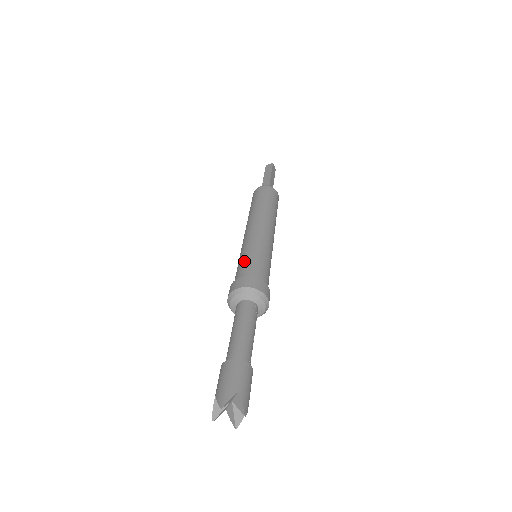
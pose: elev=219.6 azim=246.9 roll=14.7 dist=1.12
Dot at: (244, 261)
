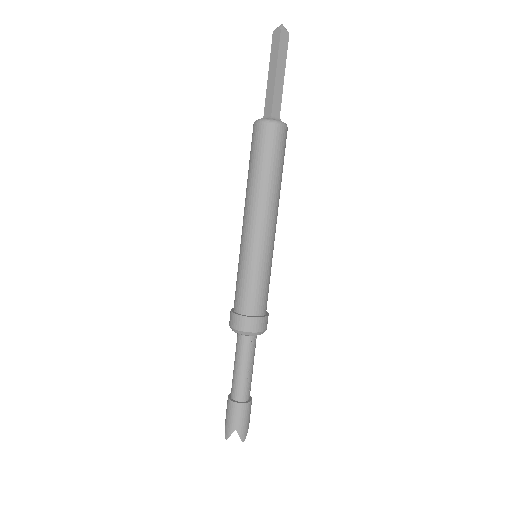
Dot at: (238, 284)
